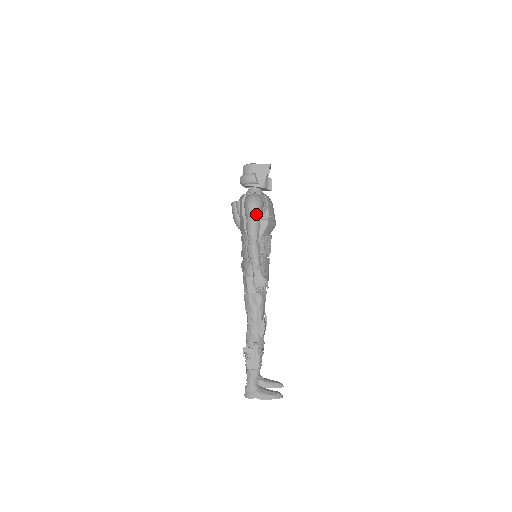
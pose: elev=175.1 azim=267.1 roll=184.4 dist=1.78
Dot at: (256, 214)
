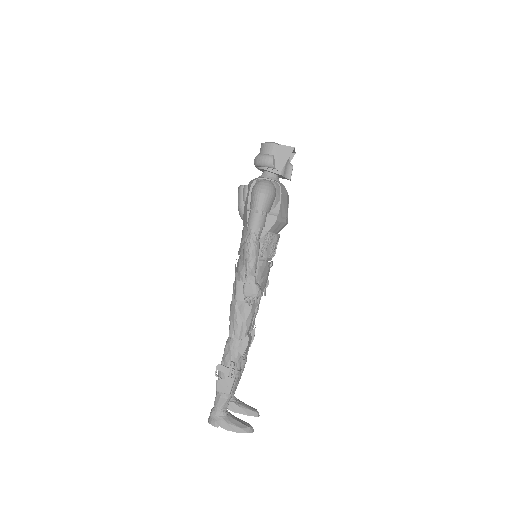
Dot at: (263, 206)
